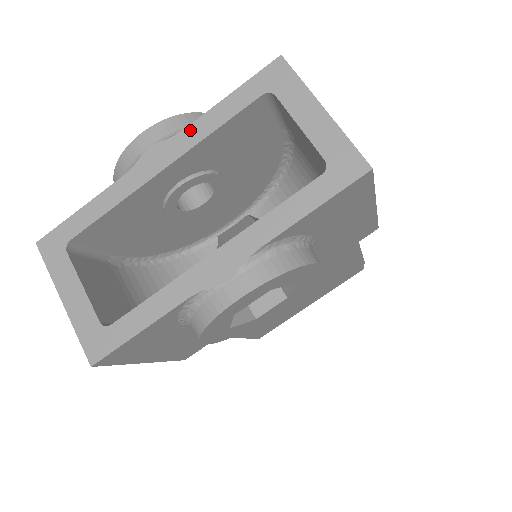
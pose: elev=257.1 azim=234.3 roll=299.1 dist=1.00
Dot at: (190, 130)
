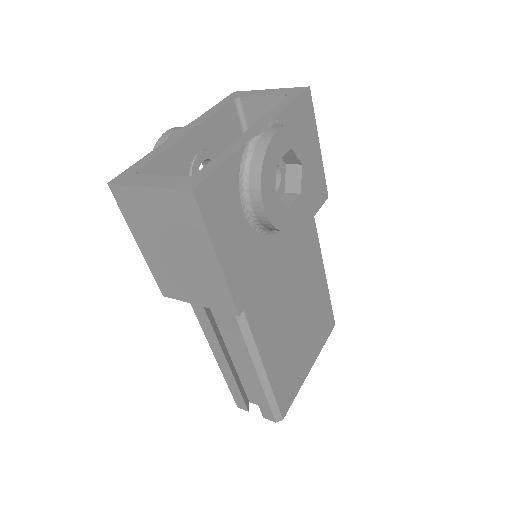
Dot at: (199, 119)
